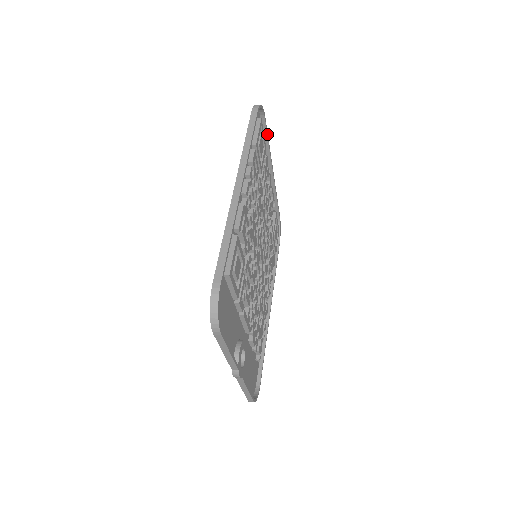
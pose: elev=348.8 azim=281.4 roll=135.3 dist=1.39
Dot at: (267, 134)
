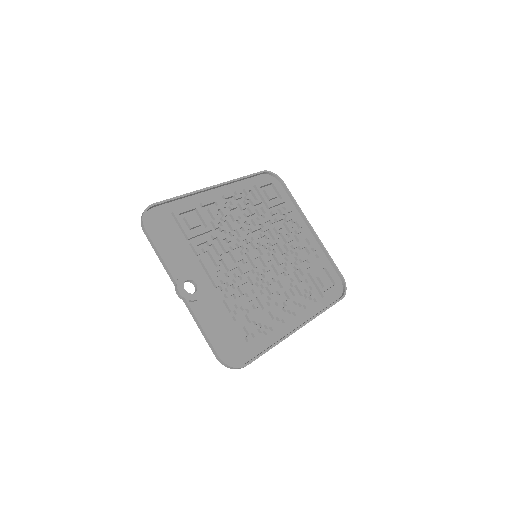
Dot at: (291, 196)
